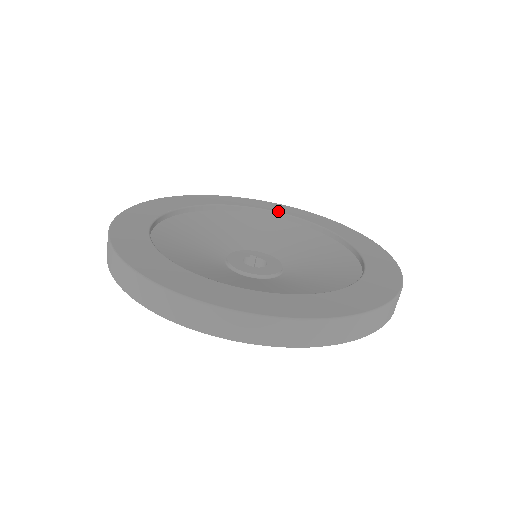
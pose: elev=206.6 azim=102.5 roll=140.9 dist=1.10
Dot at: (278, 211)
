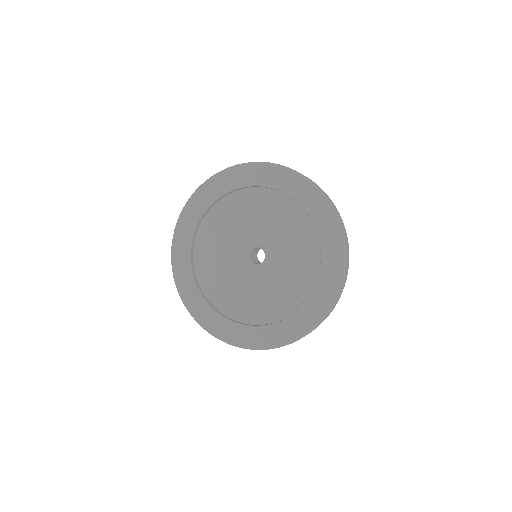
Dot at: (287, 193)
